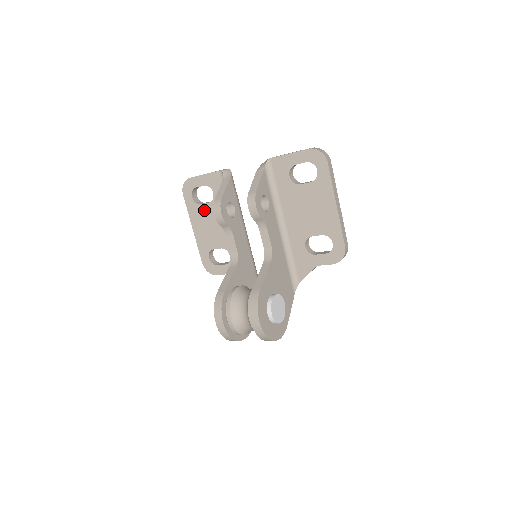
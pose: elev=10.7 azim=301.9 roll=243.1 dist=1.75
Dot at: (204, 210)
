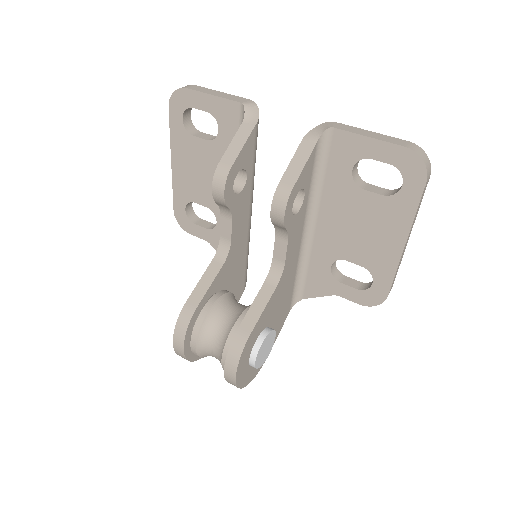
Dot at: (196, 146)
